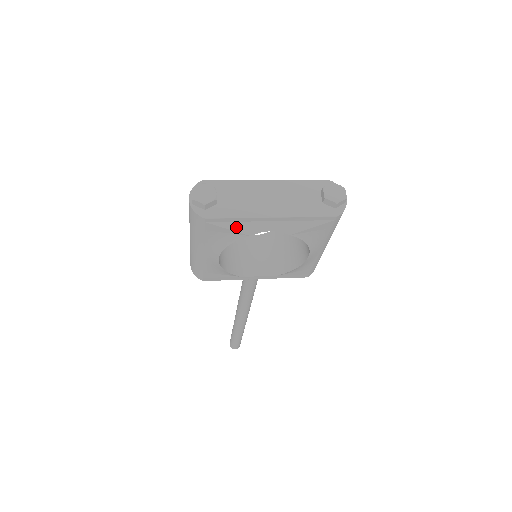
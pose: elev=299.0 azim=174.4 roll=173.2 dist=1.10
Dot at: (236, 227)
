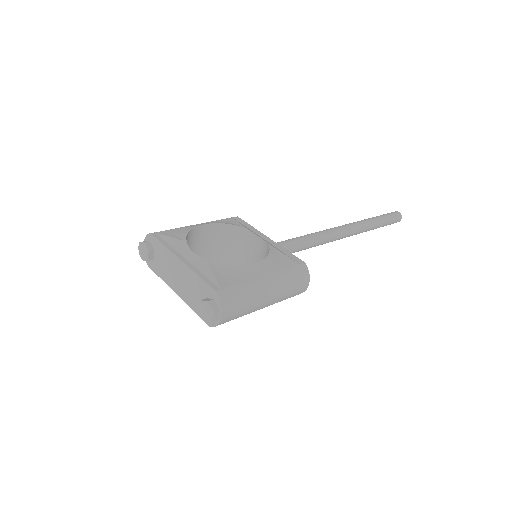
Dot at: occluded
